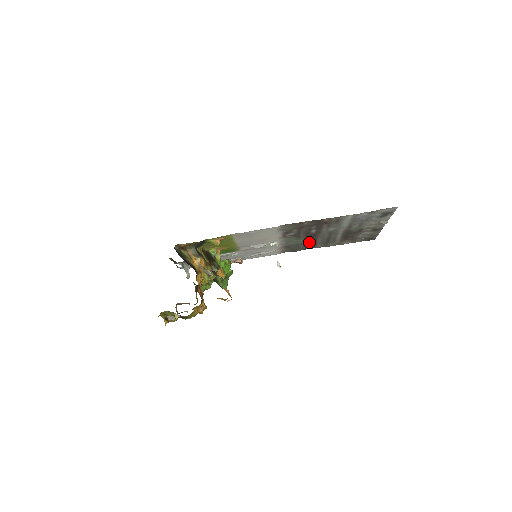
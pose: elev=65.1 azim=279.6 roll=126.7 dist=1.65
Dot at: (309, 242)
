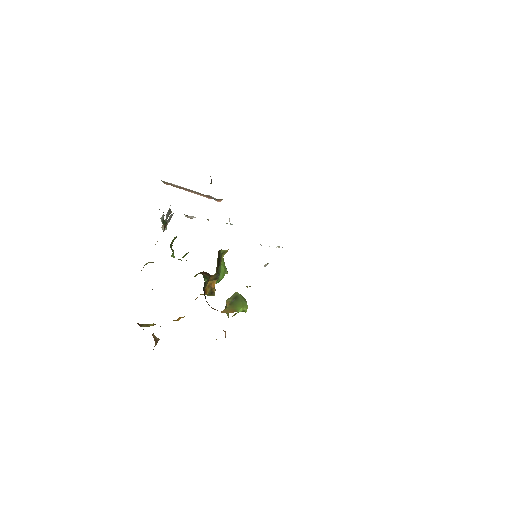
Dot at: occluded
